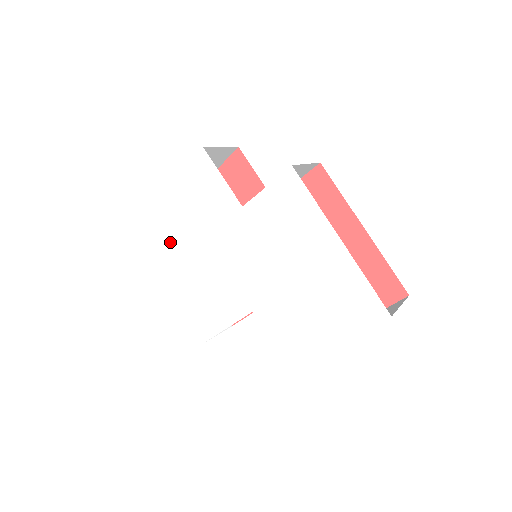
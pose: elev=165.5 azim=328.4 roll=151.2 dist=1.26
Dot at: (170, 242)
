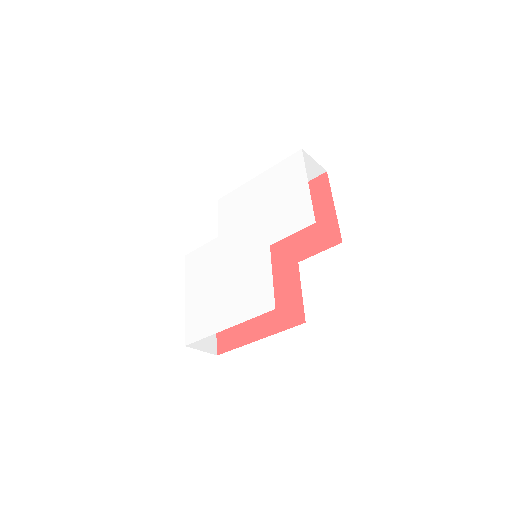
Dot at: (207, 307)
